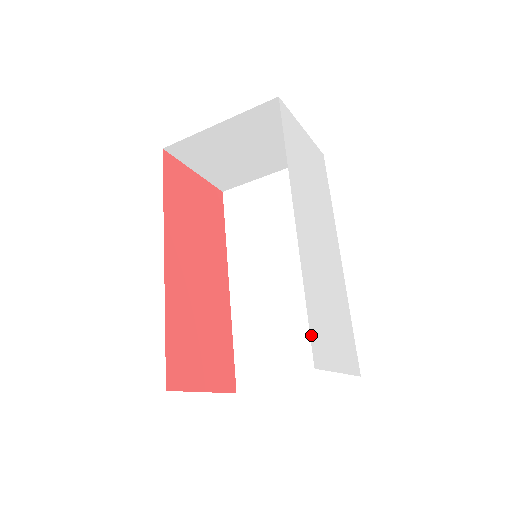
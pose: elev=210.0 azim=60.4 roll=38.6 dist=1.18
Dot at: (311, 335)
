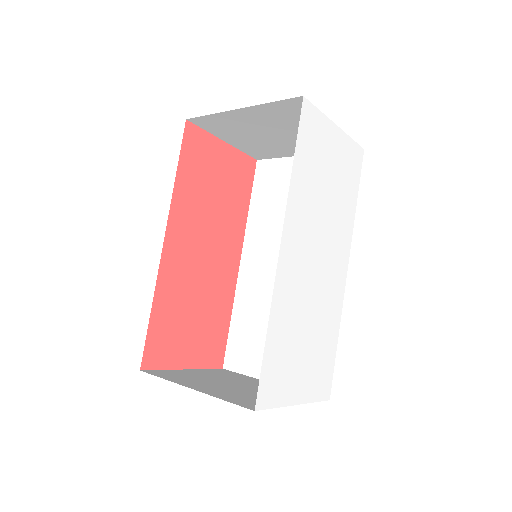
Dot at: (262, 377)
